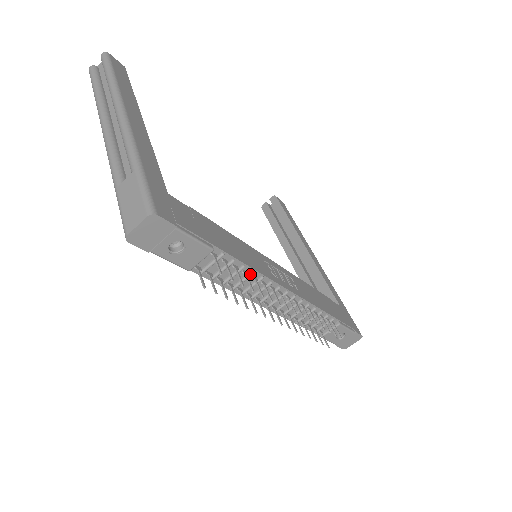
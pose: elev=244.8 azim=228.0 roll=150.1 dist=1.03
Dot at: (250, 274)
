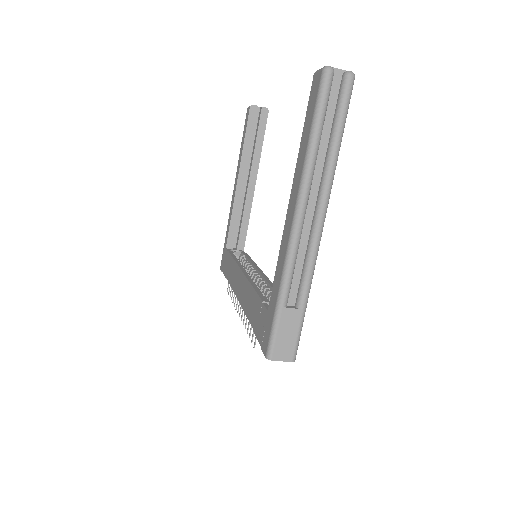
Dot at: occluded
